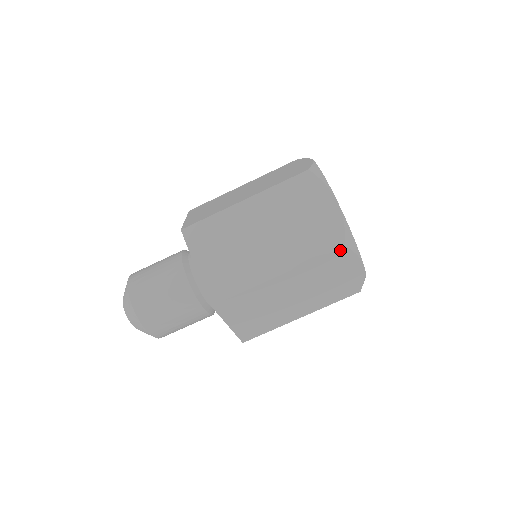
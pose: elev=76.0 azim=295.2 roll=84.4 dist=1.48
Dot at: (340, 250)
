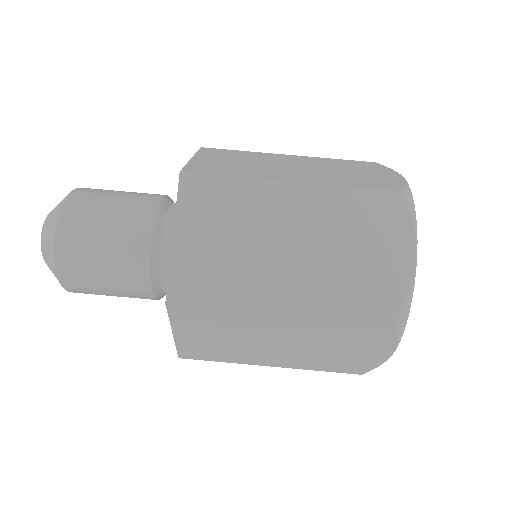
Dot at: (393, 195)
